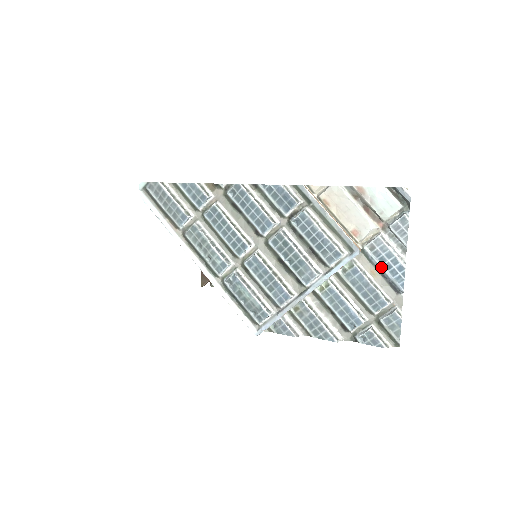
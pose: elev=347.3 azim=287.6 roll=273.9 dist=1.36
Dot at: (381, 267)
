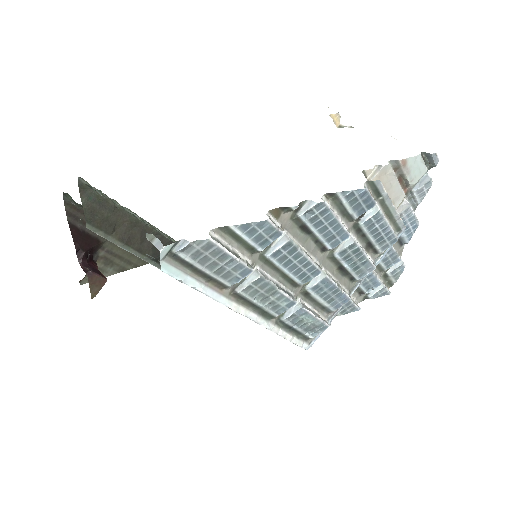
Dot at: occluded
